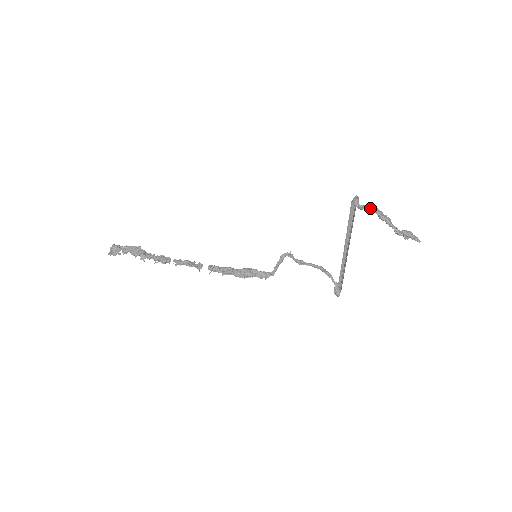
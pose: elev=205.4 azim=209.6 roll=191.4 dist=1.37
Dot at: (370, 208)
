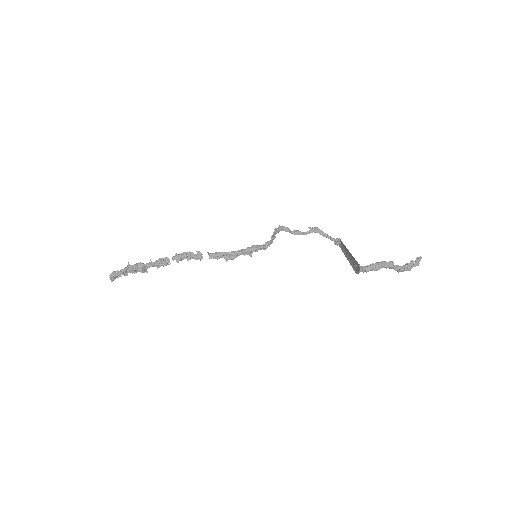
Dot at: occluded
